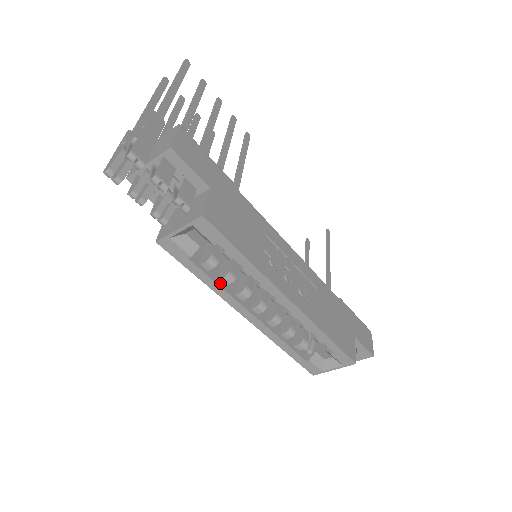
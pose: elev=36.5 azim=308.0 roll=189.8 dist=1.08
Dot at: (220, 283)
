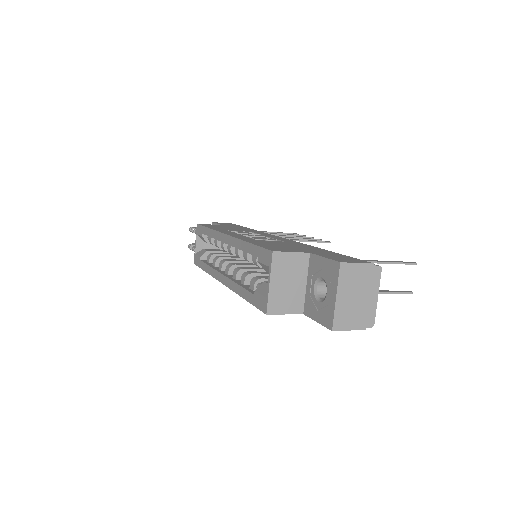
Dot at: (212, 266)
